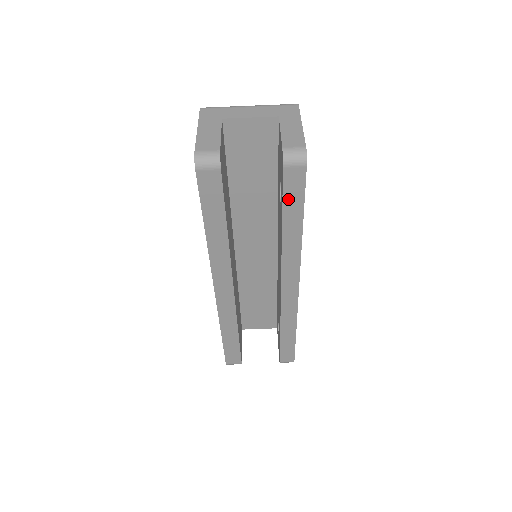
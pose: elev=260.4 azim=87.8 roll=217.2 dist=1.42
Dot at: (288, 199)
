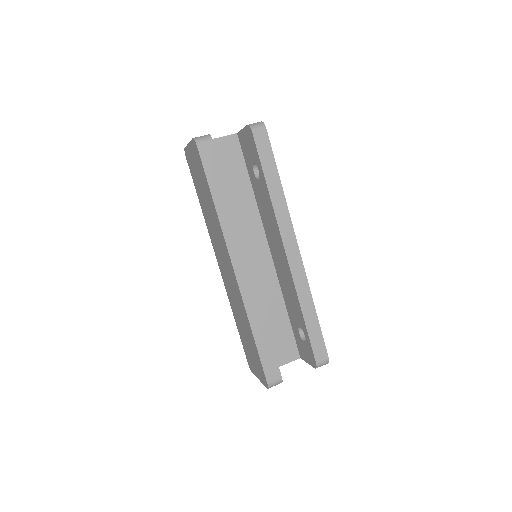
Dot at: (263, 158)
